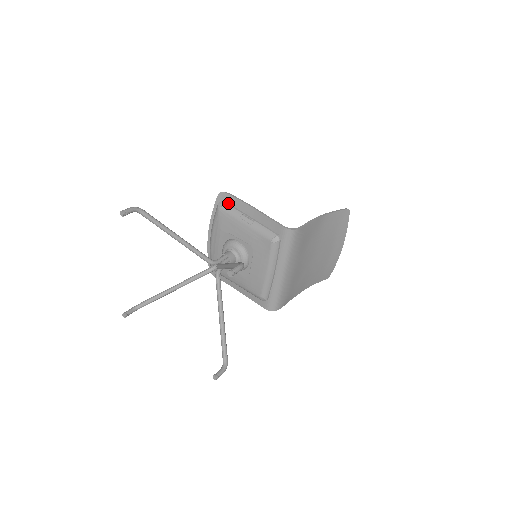
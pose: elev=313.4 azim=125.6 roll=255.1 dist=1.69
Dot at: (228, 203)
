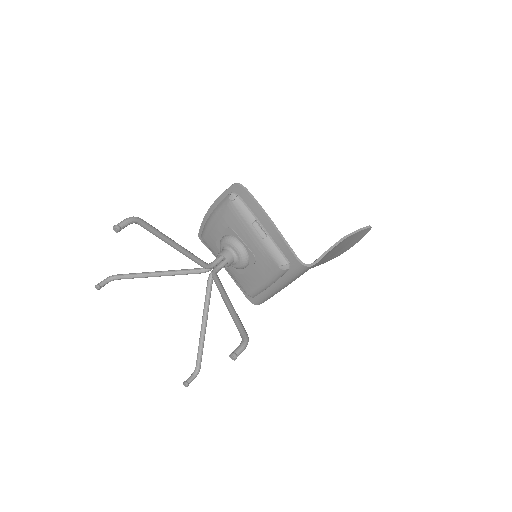
Dot at: (242, 199)
